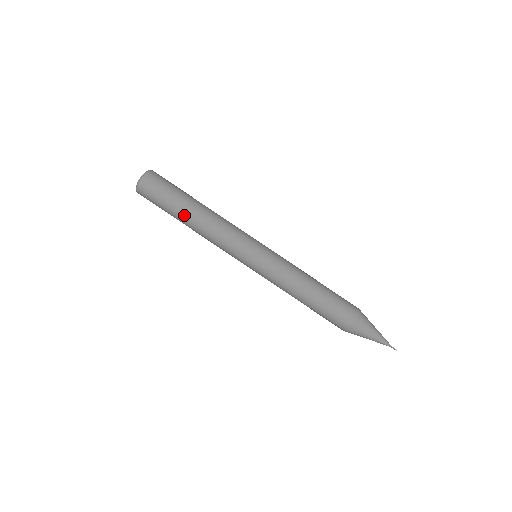
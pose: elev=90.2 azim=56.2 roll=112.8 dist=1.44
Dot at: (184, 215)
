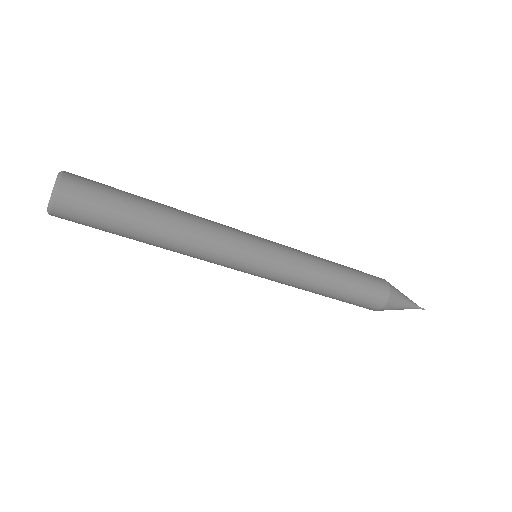
Dot at: (143, 238)
